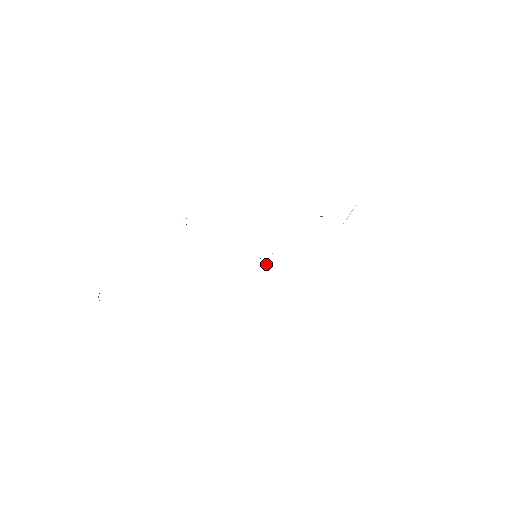
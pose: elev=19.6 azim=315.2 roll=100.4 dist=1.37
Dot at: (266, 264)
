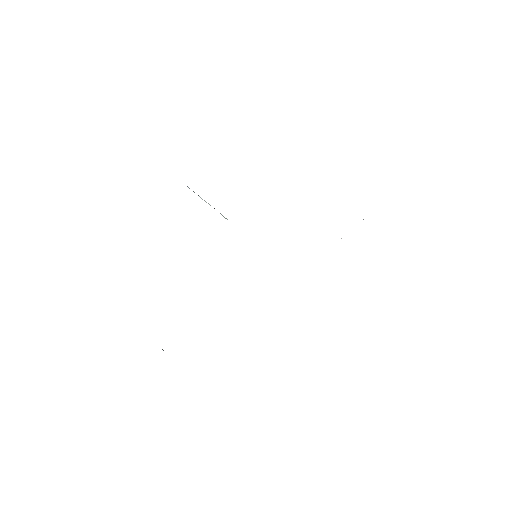
Dot at: (224, 217)
